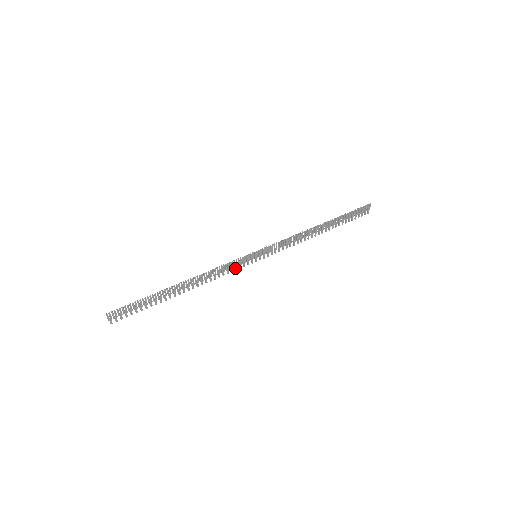
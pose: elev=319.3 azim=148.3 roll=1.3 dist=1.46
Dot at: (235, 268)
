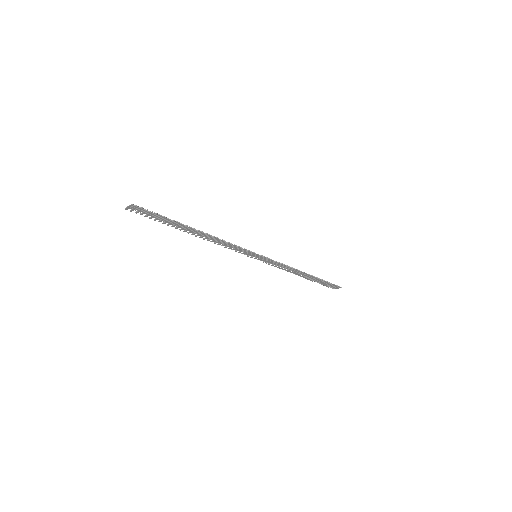
Dot at: (237, 250)
